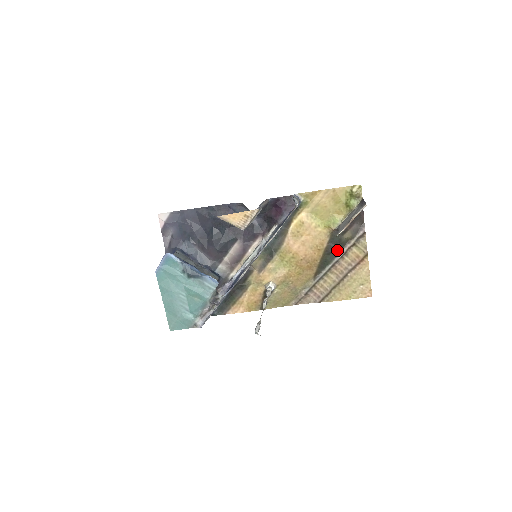
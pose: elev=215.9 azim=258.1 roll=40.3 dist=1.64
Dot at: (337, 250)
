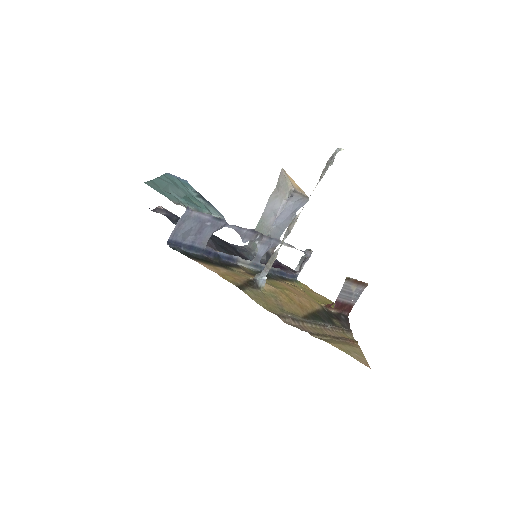
Dot at: (327, 321)
